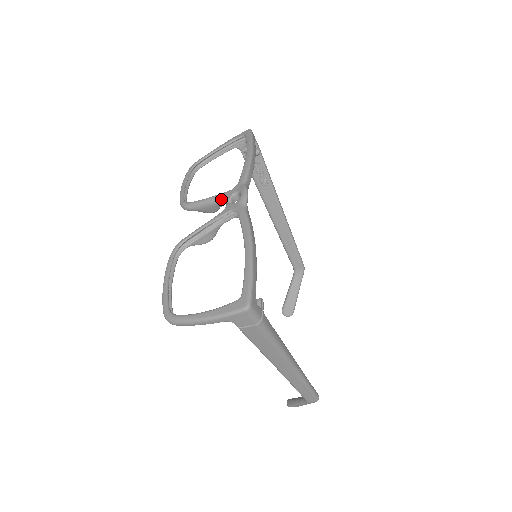
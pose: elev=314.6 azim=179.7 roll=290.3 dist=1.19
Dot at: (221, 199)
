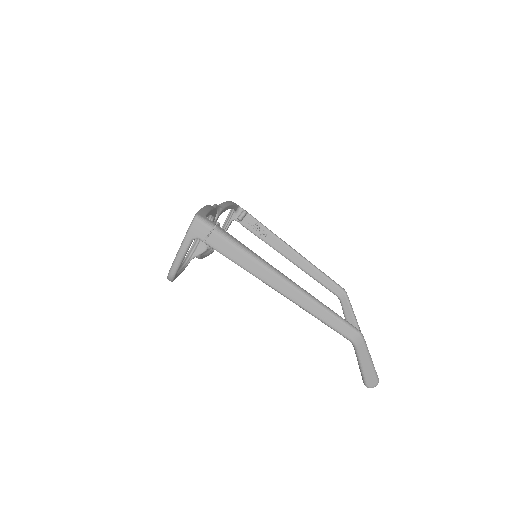
Dot at: occluded
